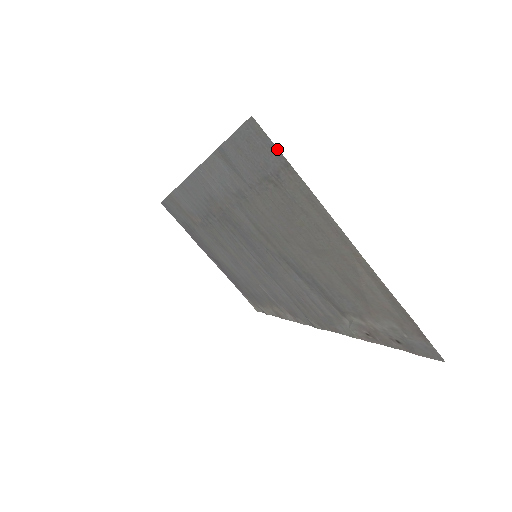
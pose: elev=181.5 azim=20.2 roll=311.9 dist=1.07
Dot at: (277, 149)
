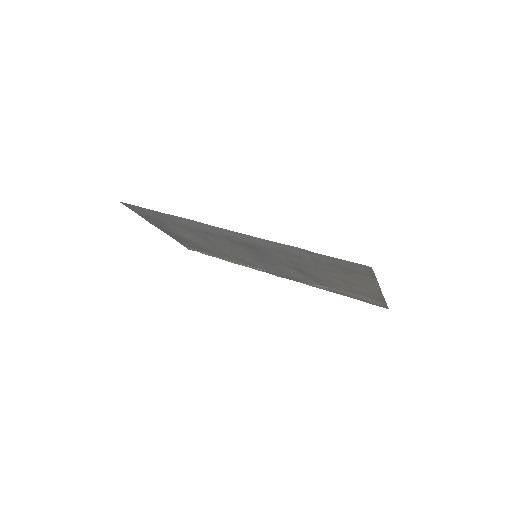
Dot at: (374, 273)
